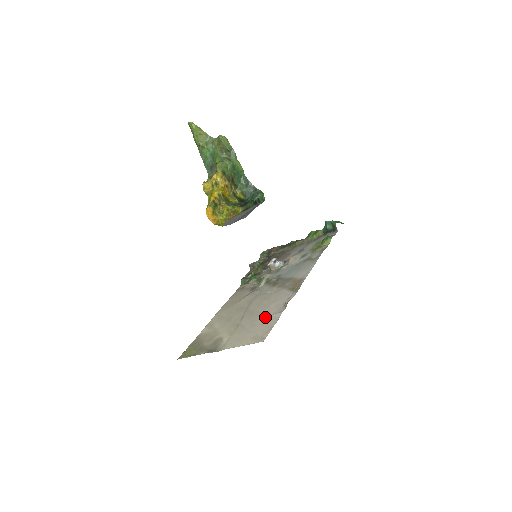
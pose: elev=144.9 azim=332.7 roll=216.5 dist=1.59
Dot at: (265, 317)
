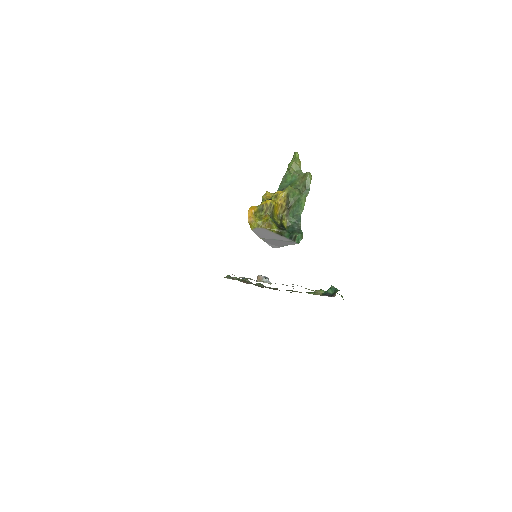
Dot at: occluded
